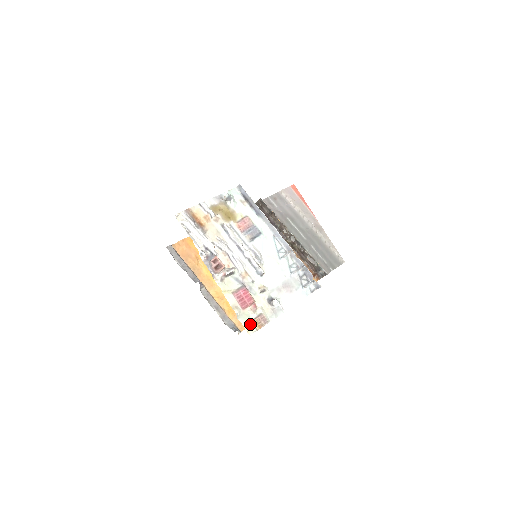
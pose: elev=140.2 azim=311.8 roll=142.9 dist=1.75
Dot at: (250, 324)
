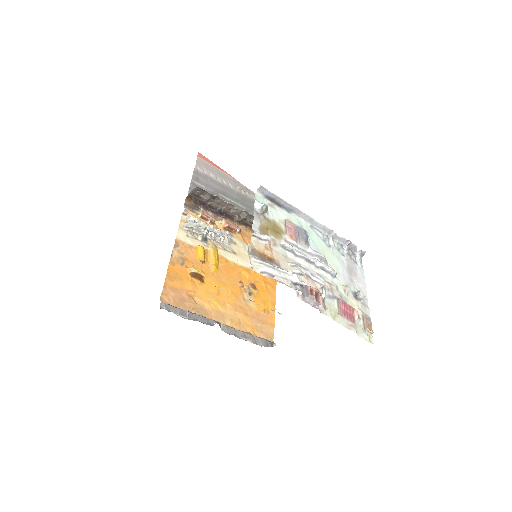
Dot at: (366, 333)
